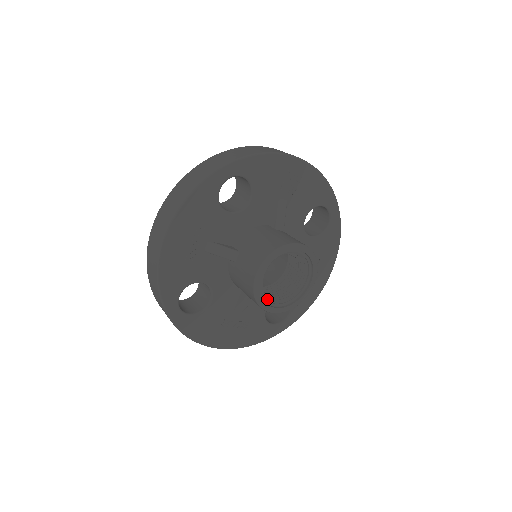
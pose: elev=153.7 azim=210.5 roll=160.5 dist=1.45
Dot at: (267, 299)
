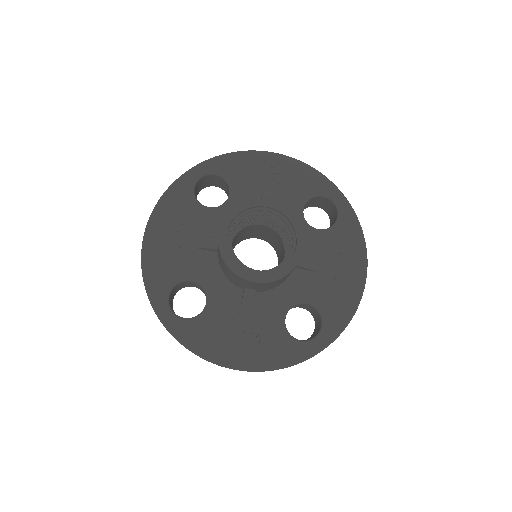
Dot at: (244, 266)
